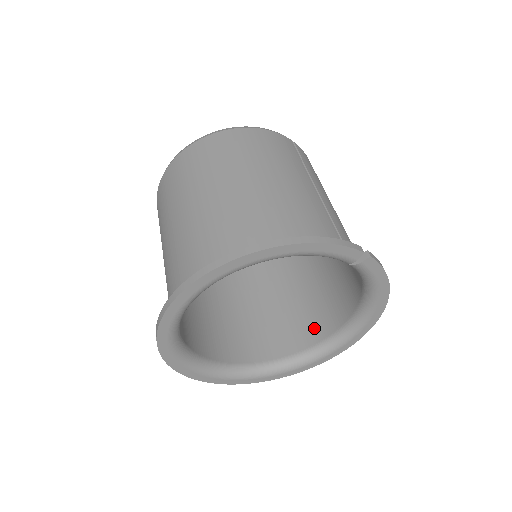
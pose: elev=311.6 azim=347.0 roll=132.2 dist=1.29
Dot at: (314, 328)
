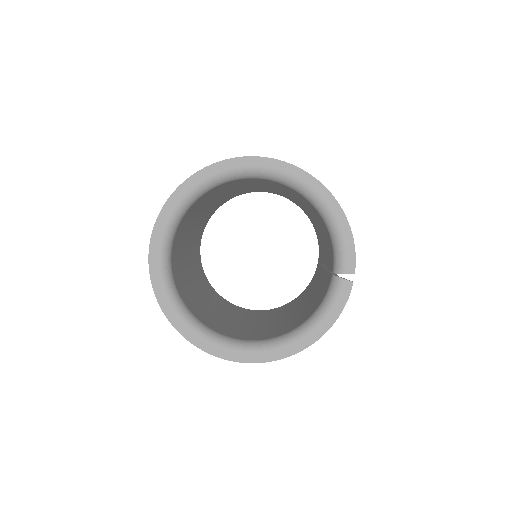
Dot at: (227, 331)
